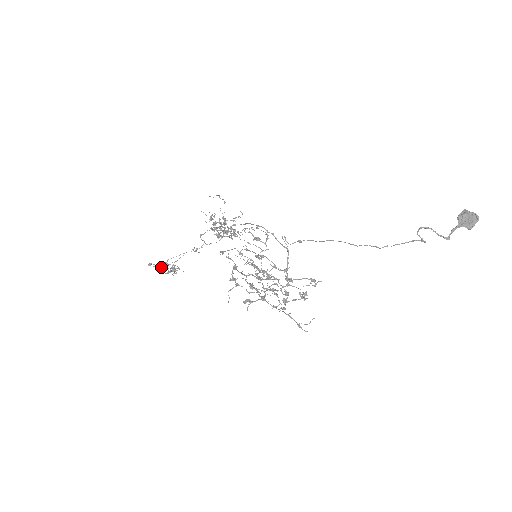
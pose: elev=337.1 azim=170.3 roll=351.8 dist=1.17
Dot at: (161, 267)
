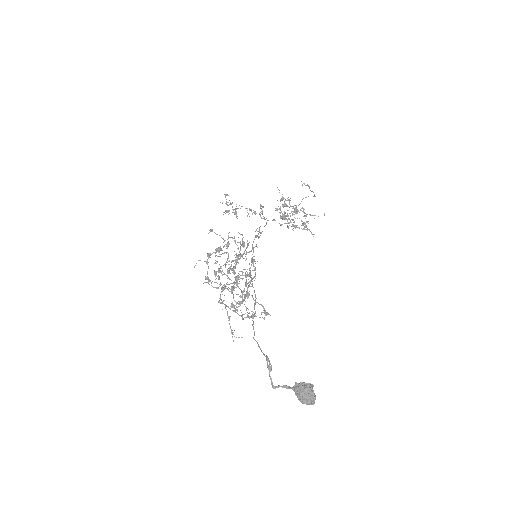
Dot at: occluded
